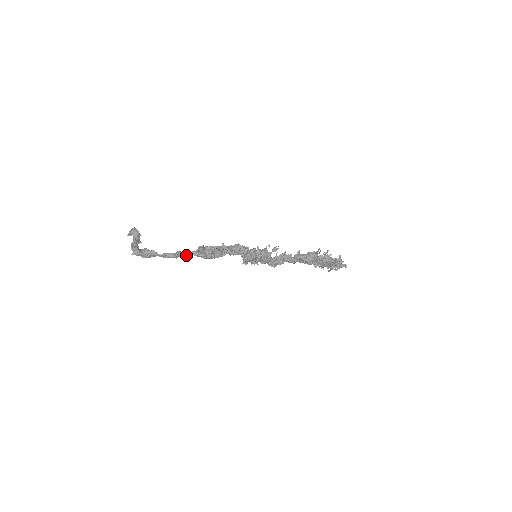
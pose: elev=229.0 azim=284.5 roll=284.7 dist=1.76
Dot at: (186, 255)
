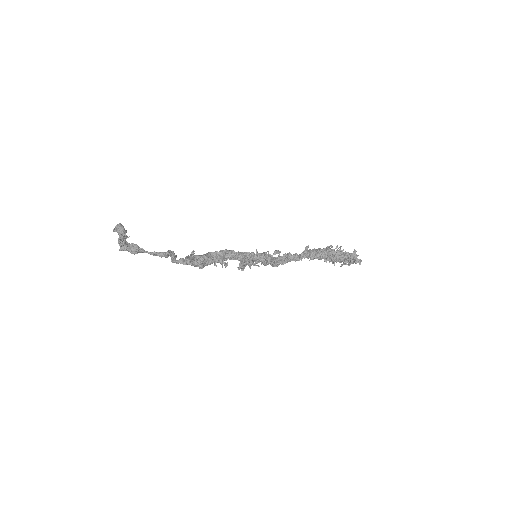
Dot at: (174, 261)
